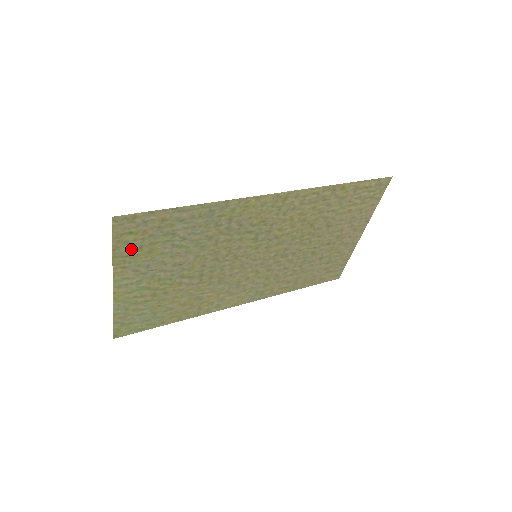
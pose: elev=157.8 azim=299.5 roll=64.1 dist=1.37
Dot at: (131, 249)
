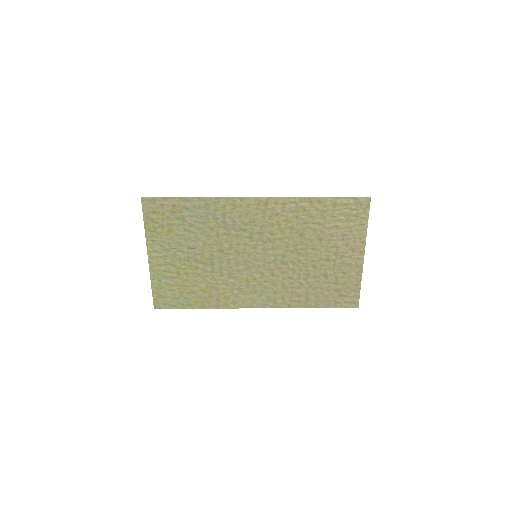
Dot at: (156, 226)
